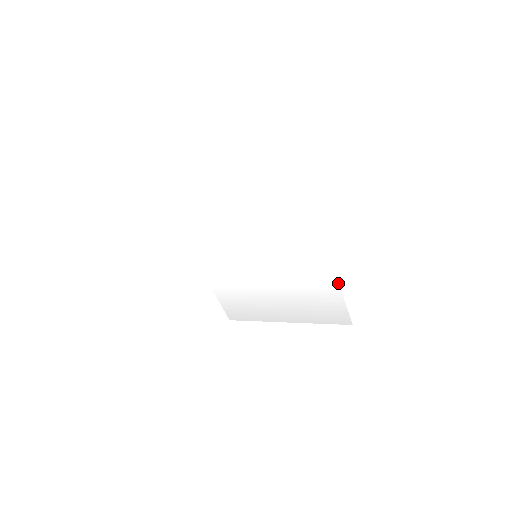
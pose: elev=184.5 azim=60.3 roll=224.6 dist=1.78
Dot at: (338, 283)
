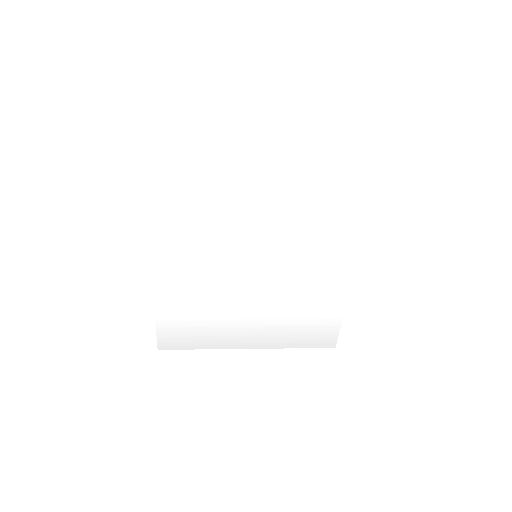
Dot at: occluded
